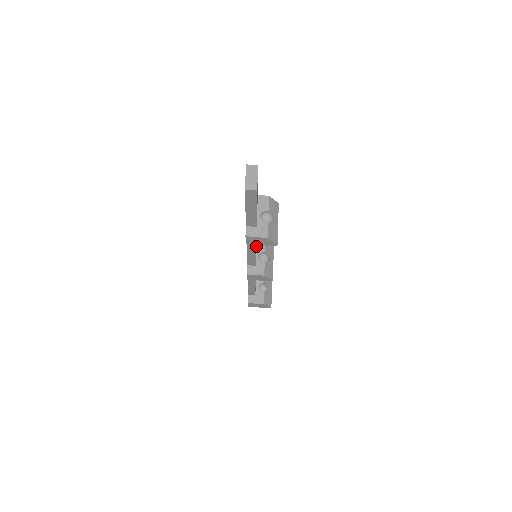
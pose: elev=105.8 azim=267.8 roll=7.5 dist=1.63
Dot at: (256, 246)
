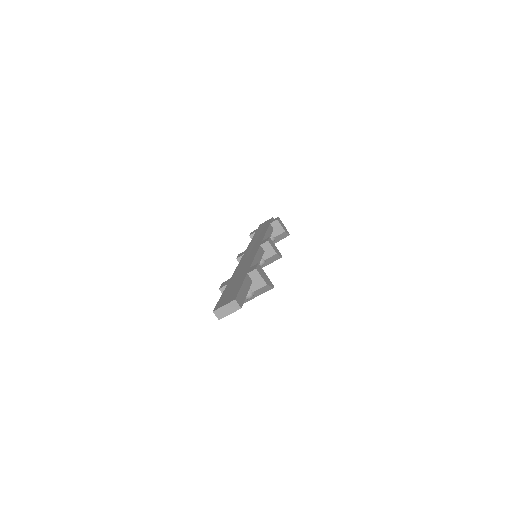
Dot at: occluded
